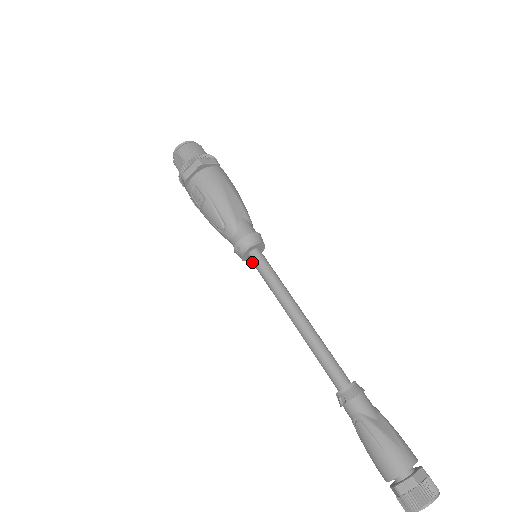
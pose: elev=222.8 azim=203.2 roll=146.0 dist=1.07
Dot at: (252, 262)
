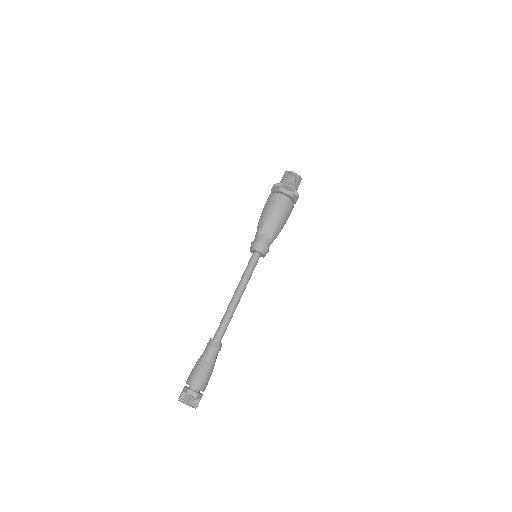
Dot at: occluded
